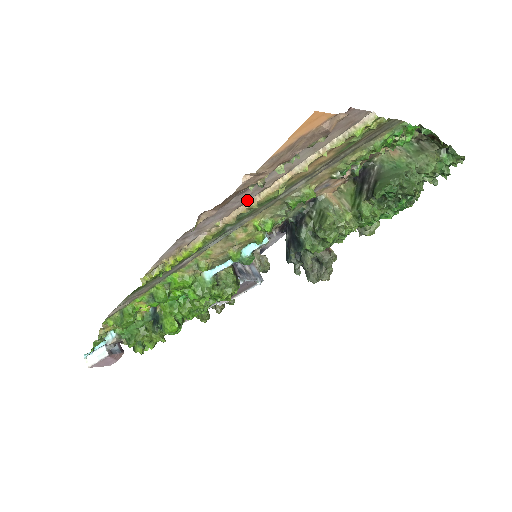
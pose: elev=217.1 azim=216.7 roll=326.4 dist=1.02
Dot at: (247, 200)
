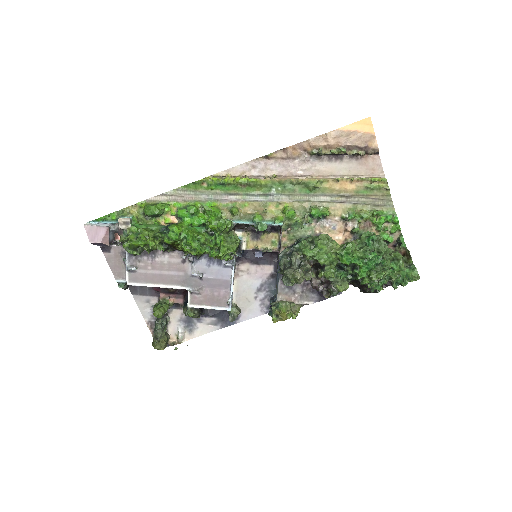
Dot at: (299, 175)
